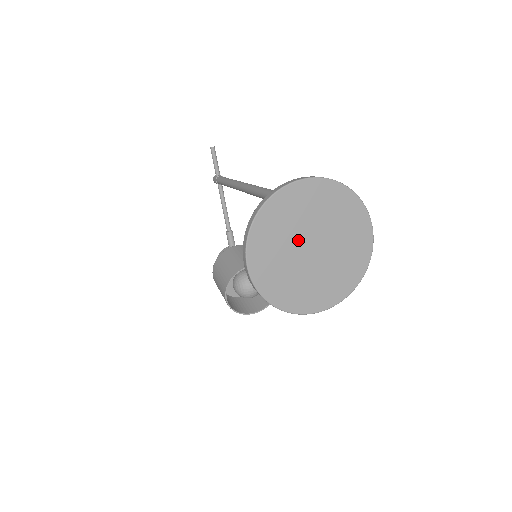
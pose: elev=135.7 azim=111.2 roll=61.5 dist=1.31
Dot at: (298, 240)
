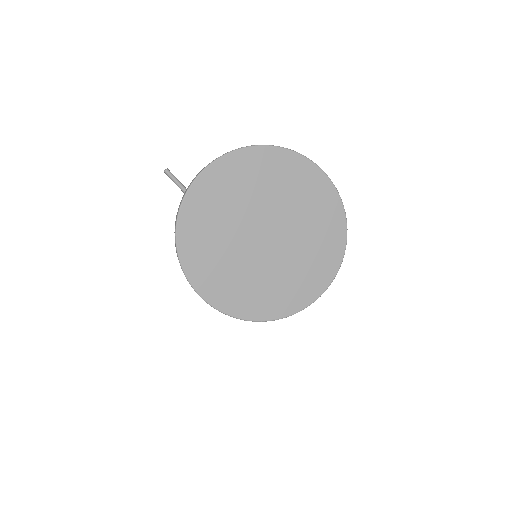
Dot at: (242, 237)
